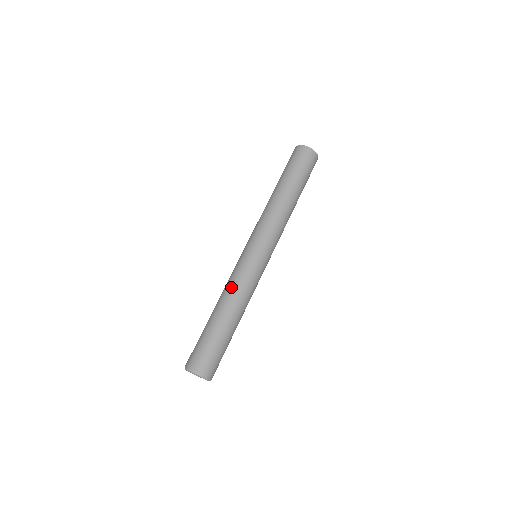
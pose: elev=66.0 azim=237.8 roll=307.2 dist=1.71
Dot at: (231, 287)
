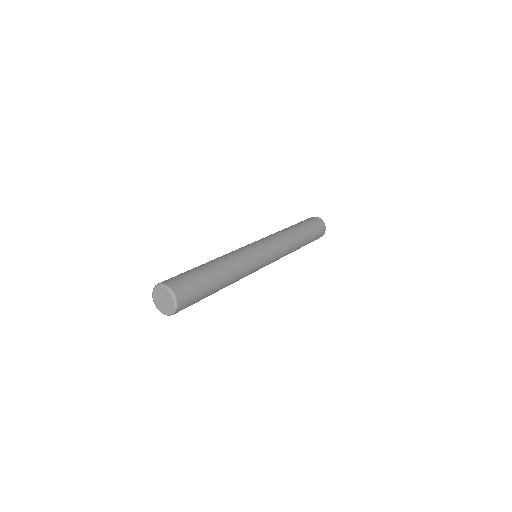
Dot at: (233, 255)
